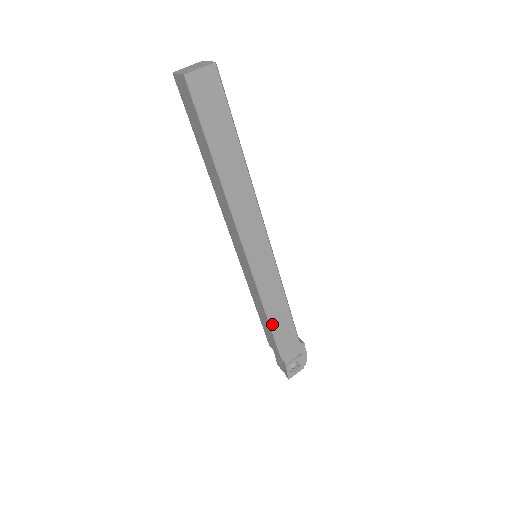
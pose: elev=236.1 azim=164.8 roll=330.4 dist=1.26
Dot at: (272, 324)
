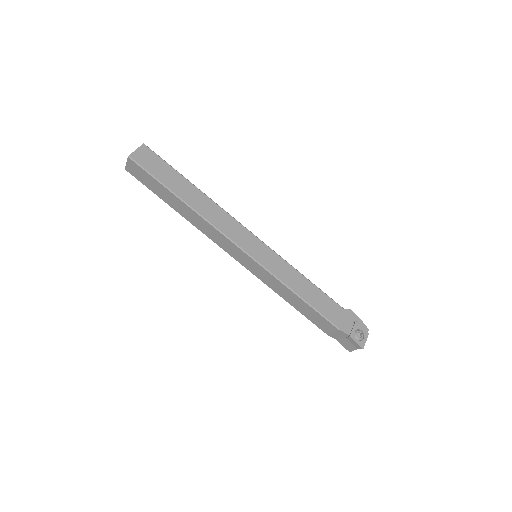
Dot at: (307, 300)
